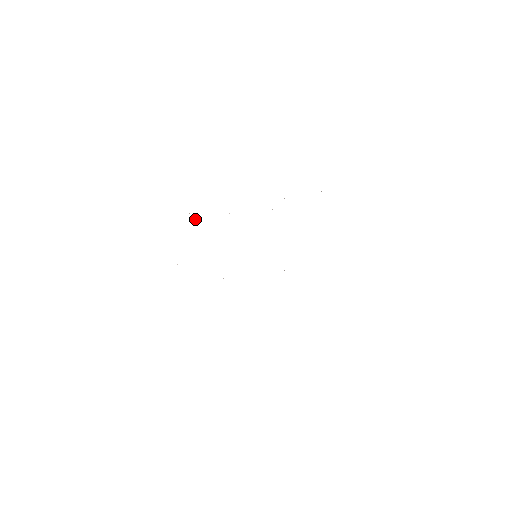
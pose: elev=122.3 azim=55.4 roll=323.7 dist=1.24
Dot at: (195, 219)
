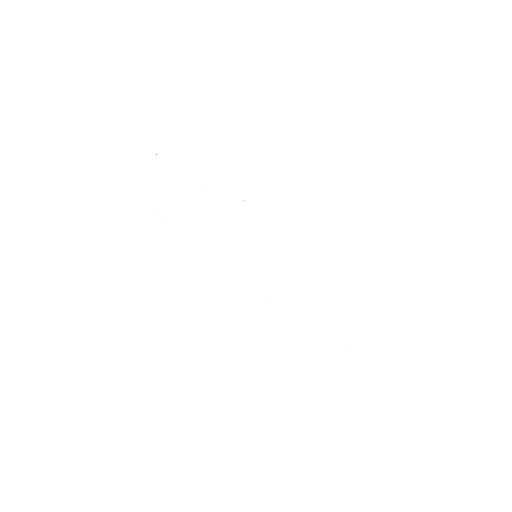
Dot at: occluded
